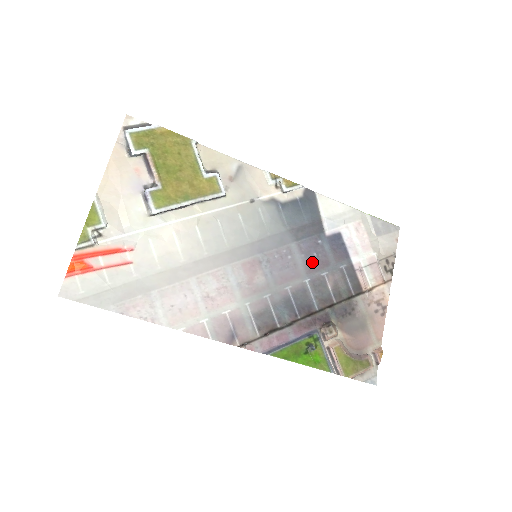
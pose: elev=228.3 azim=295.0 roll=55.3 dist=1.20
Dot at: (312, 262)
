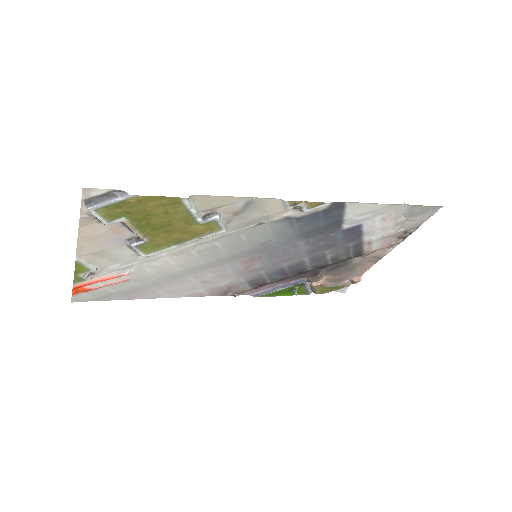
Dot at: (317, 248)
